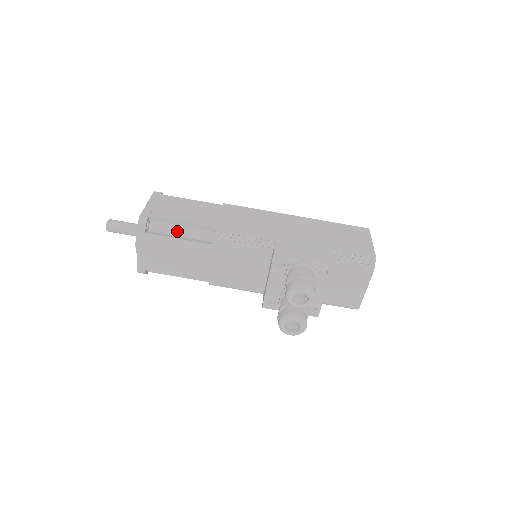
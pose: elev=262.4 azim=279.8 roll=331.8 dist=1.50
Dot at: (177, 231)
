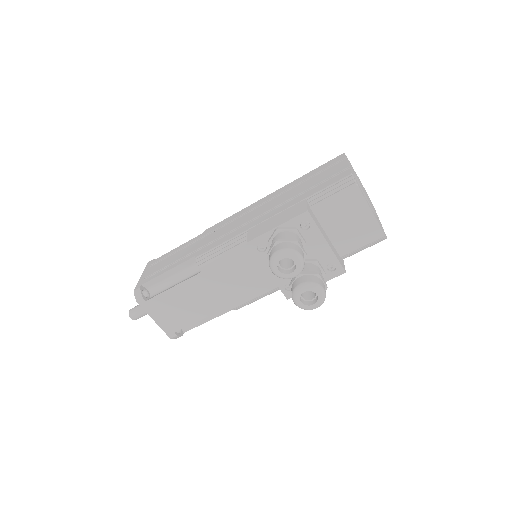
Dot at: (172, 282)
